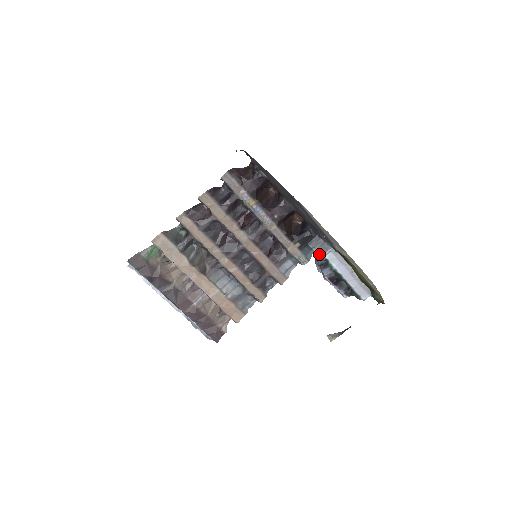
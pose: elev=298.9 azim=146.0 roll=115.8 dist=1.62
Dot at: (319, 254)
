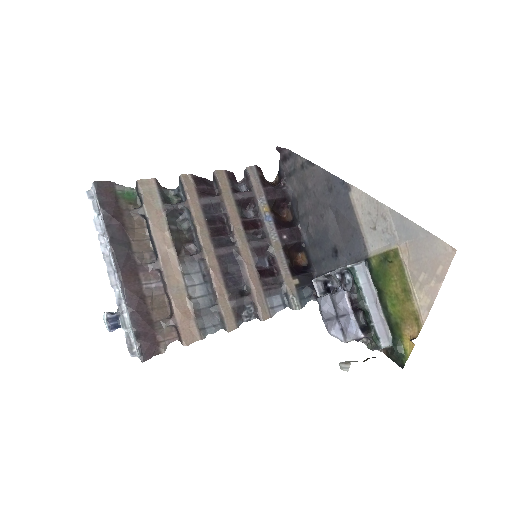
Dot at: occluded
